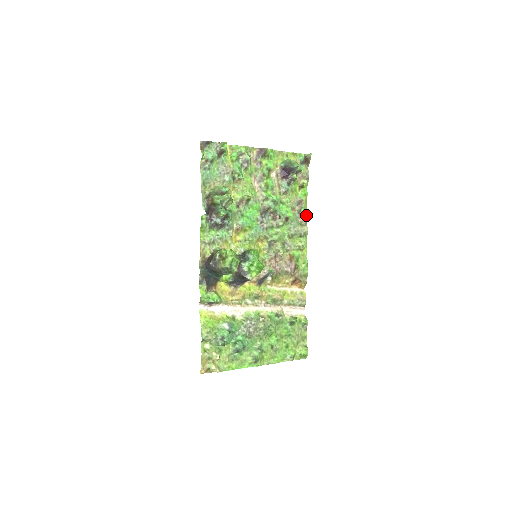
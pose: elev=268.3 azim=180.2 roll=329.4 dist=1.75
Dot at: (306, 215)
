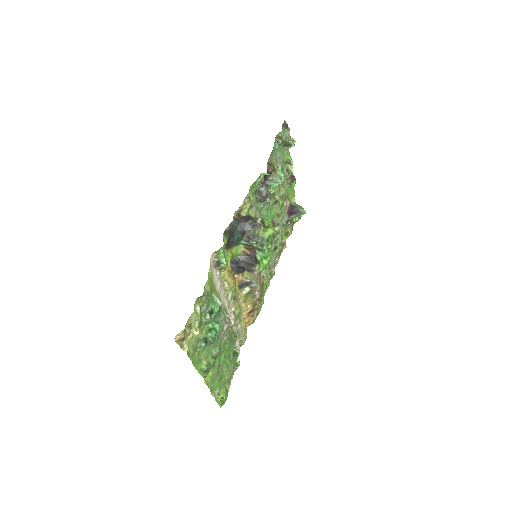
Dot at: occluded
